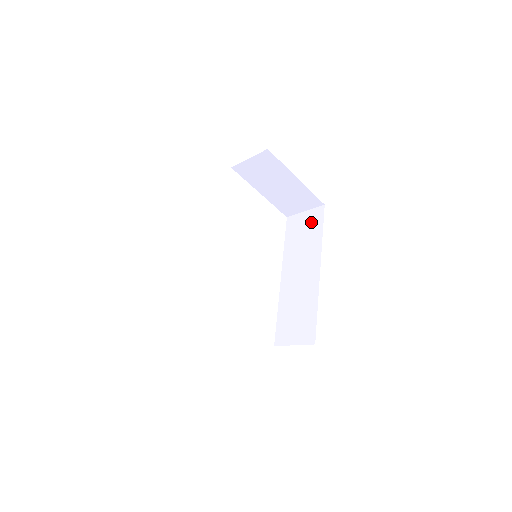
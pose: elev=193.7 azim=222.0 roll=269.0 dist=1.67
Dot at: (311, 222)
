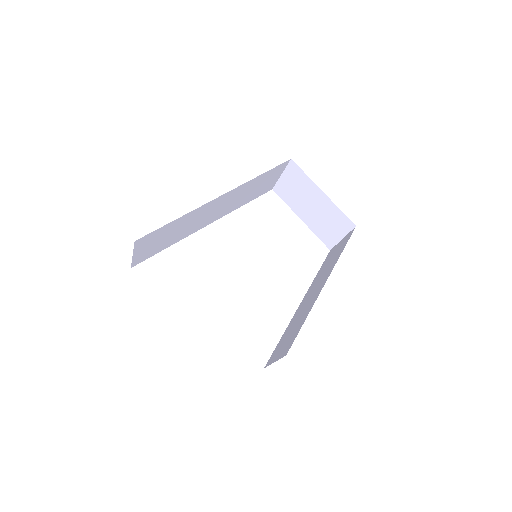
Dot at: (341, 245)
